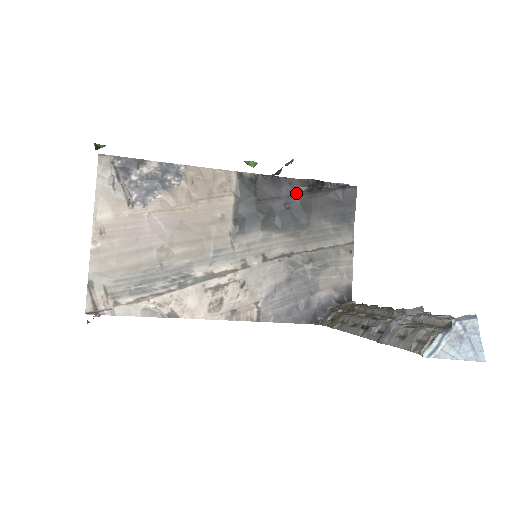
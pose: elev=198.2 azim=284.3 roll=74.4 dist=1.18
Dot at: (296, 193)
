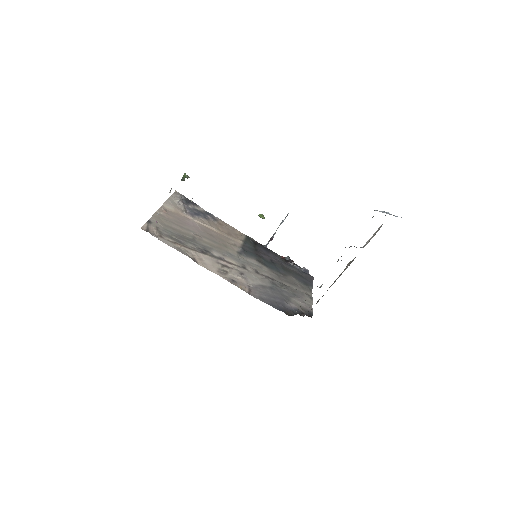
Dot at: (278, 259)
